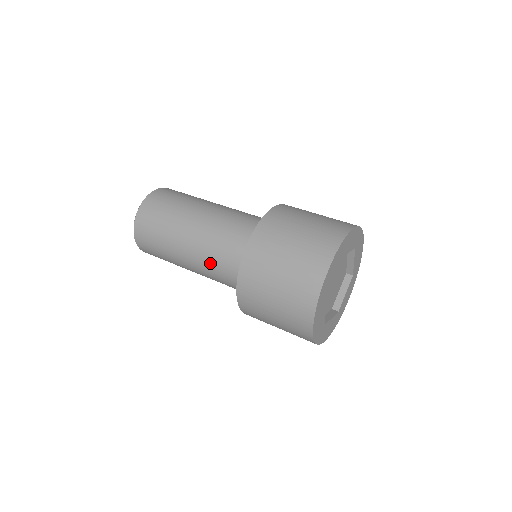
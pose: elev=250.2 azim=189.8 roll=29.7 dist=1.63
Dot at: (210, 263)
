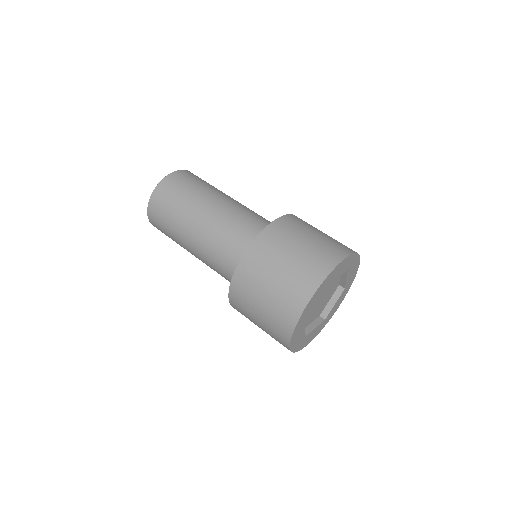
Dot at: (225, 227)
